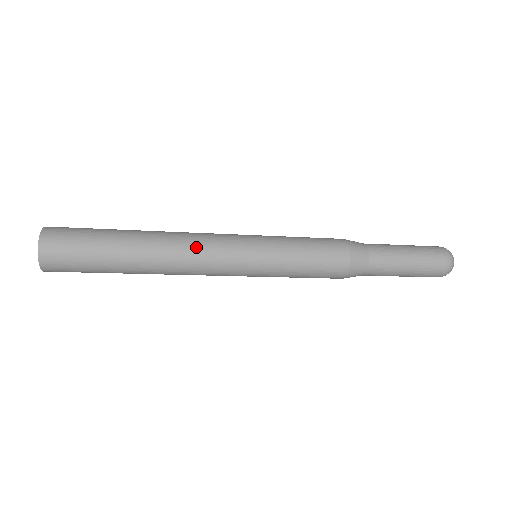
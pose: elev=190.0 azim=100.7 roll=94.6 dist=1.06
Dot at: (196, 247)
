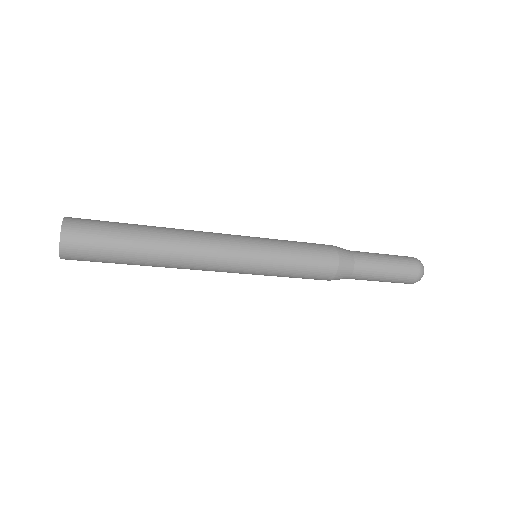
Dot at: (205, 235)
